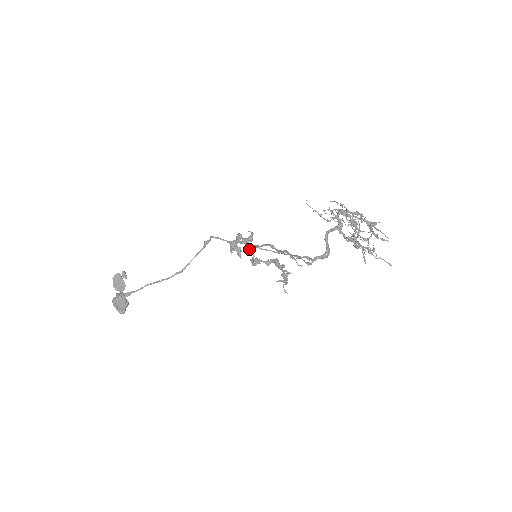
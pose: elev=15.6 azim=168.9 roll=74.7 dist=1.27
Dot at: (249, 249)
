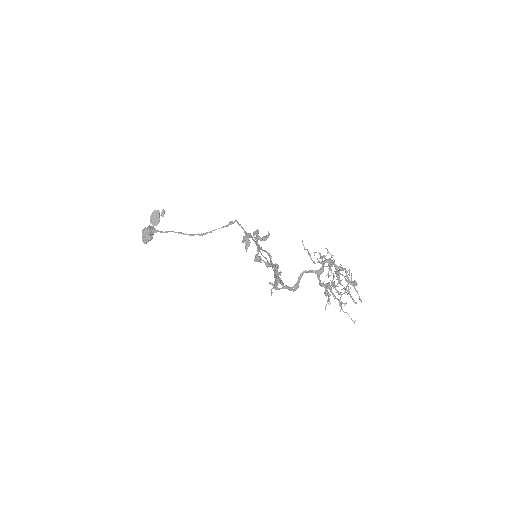
Dot at: (257, 247)
